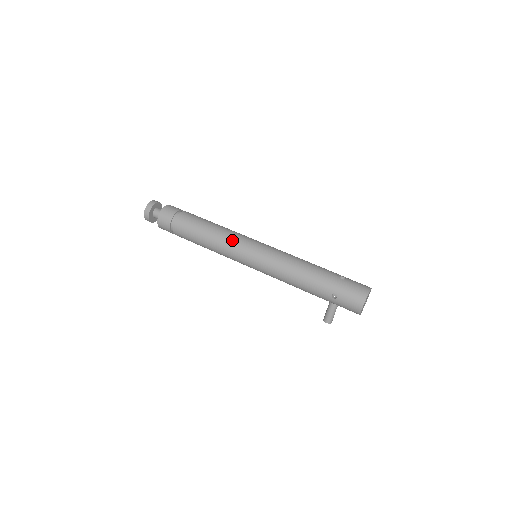
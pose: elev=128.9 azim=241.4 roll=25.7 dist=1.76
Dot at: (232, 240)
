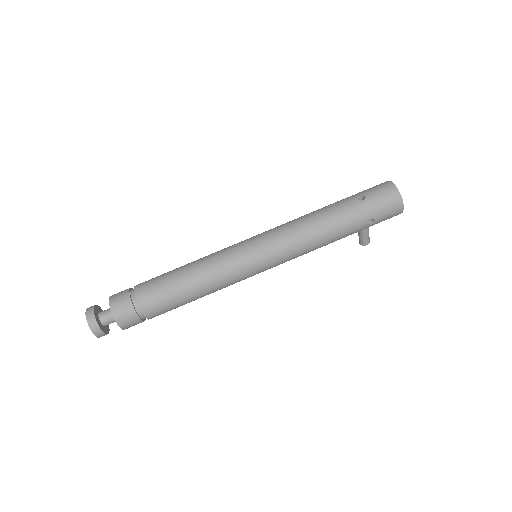
Dot at: (225, 269)
